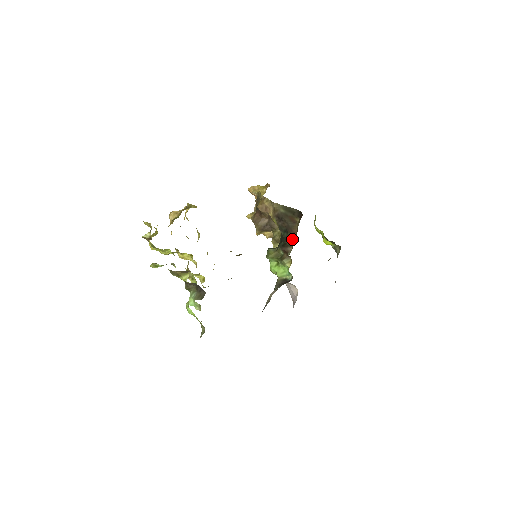
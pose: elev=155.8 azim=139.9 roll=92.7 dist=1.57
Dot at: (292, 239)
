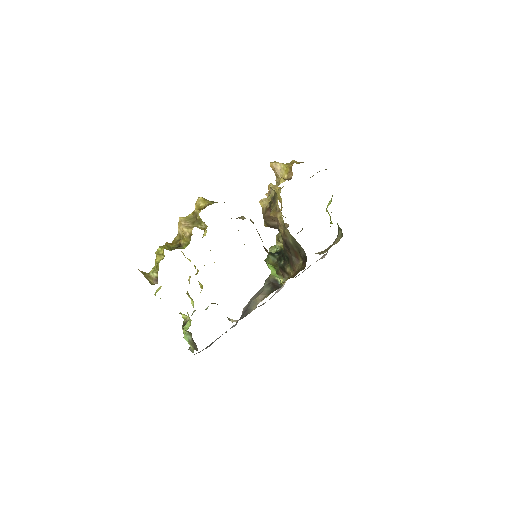
Dot at: (290, 272)
